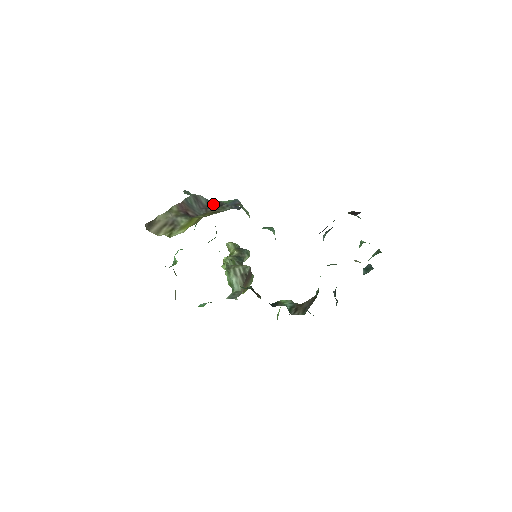
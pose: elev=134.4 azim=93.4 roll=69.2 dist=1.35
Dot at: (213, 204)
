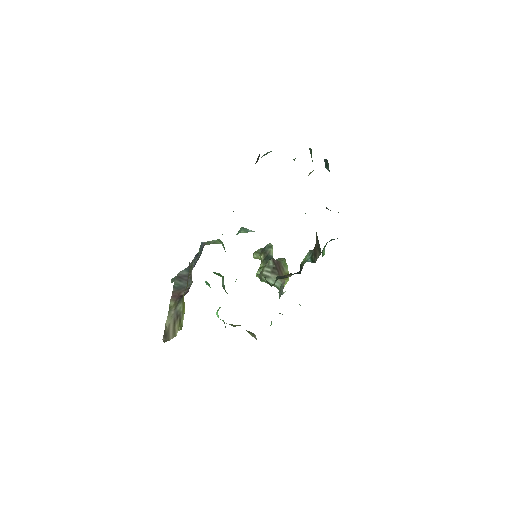
Dot at: occluded
